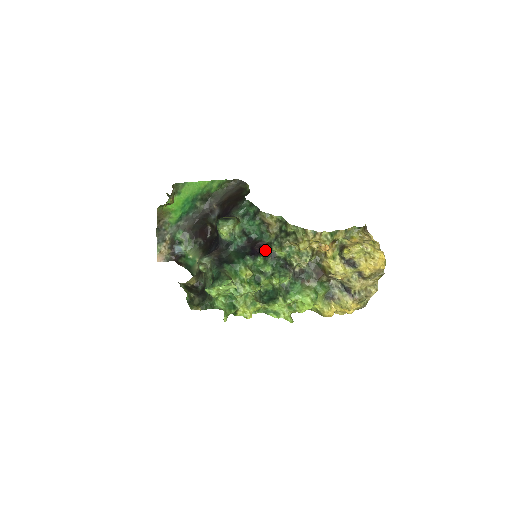
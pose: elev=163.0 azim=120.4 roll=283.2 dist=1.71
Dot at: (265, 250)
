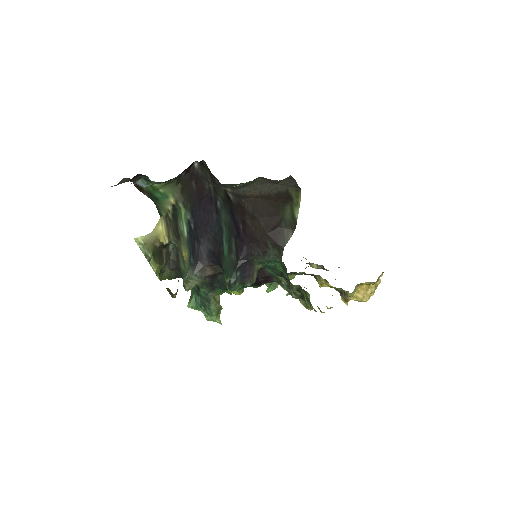
Dot at: (270, 282)
